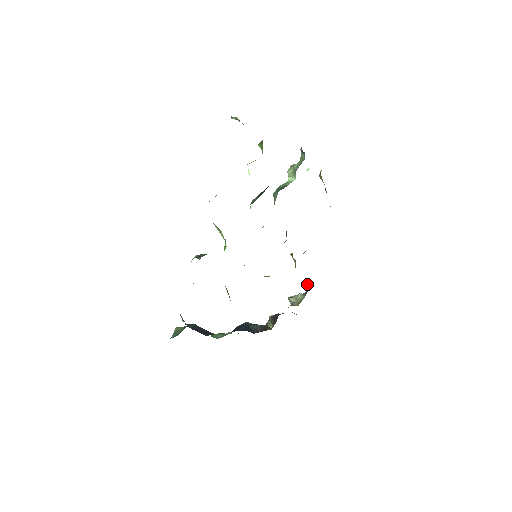
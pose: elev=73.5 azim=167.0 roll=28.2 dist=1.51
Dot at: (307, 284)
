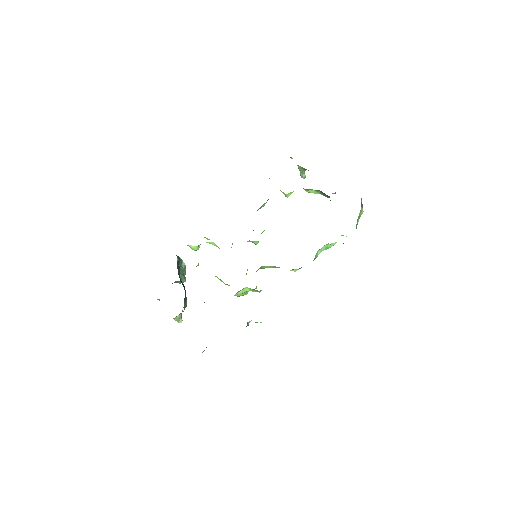
Dot at: occluded
